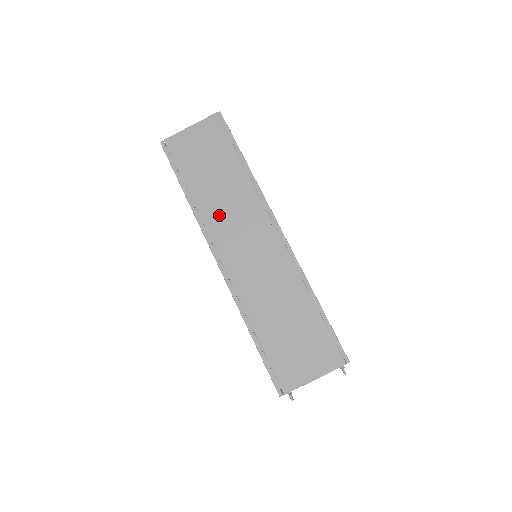
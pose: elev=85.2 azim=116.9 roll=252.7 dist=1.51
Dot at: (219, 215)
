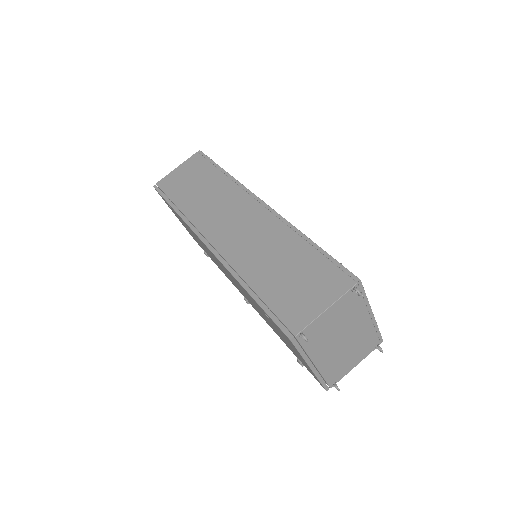
Dot at: (206, 213)
